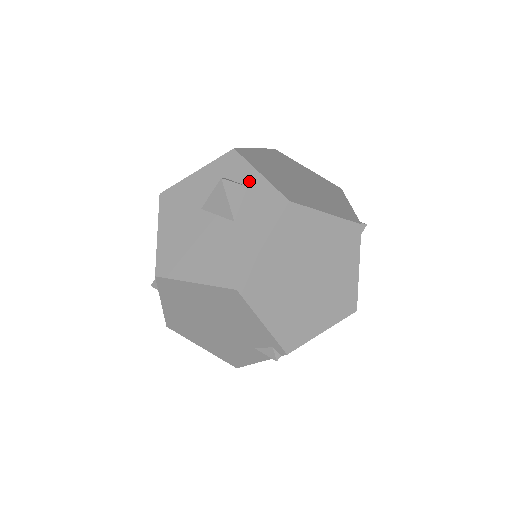
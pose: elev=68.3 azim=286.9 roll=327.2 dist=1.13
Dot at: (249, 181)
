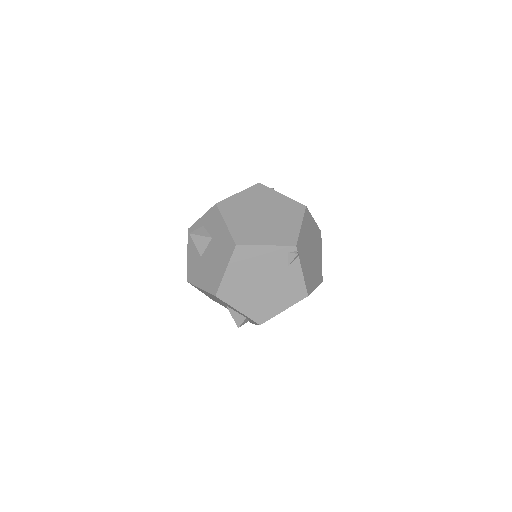
Dot at: (201, 224)
